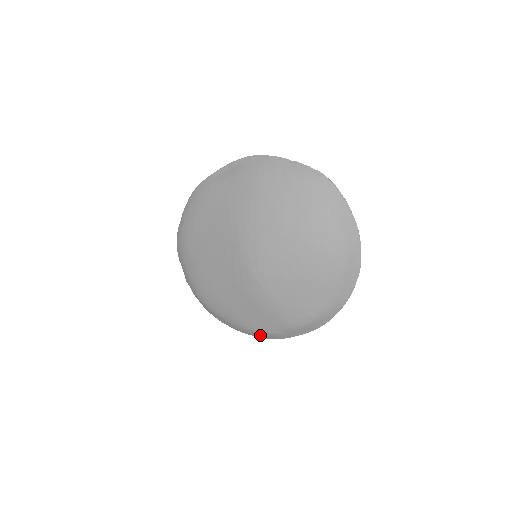
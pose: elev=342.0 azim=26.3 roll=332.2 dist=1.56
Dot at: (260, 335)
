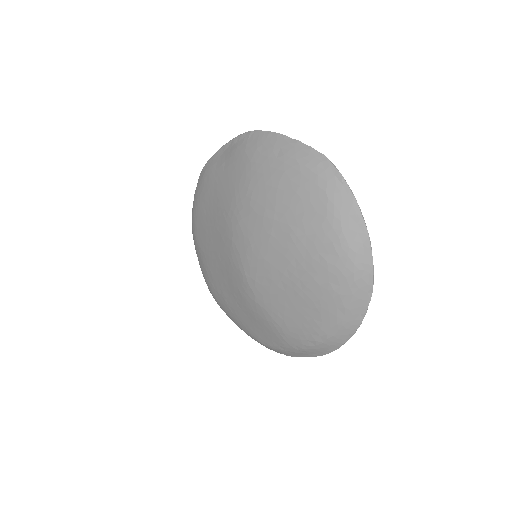
Dot at: (267, 347)
